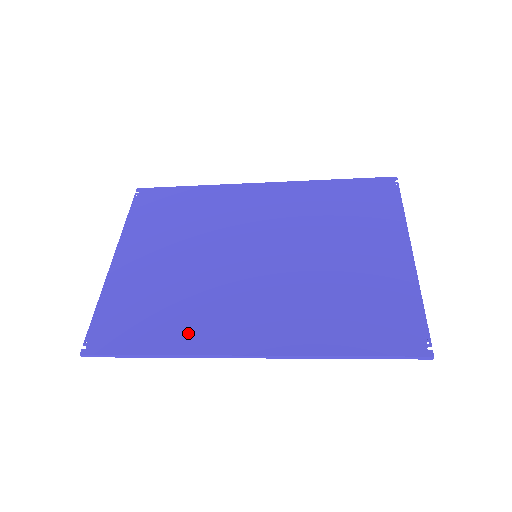
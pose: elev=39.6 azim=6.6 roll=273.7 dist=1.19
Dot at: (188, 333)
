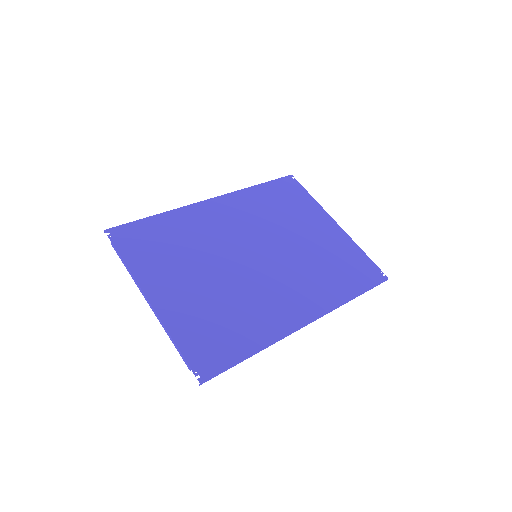
Dot at: (262, 327)
